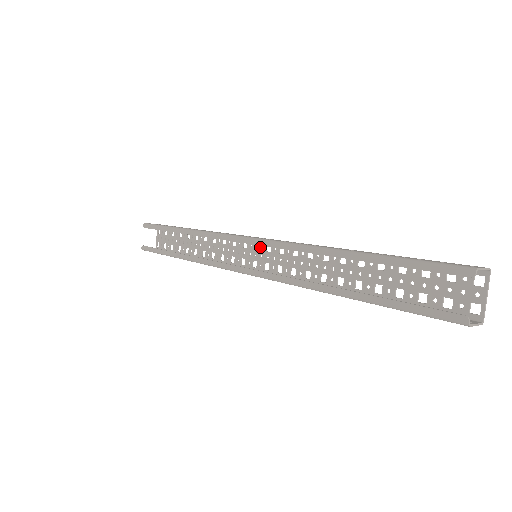
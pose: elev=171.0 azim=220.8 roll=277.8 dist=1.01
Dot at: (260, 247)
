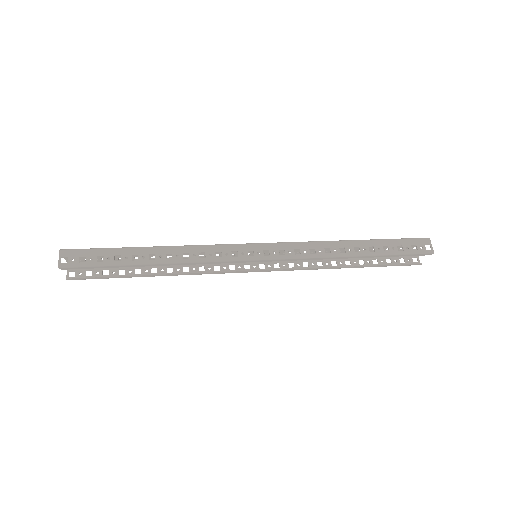
Dot at: occluded
